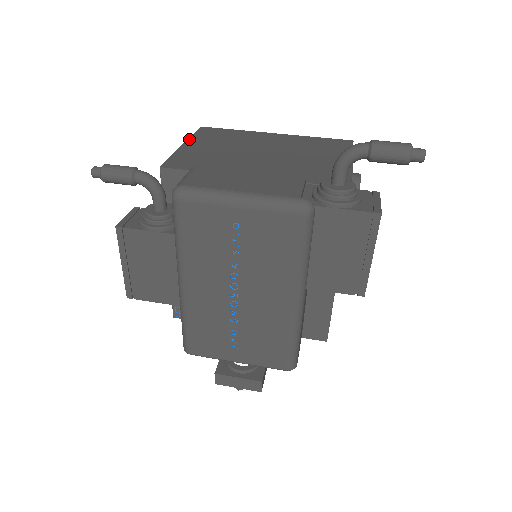
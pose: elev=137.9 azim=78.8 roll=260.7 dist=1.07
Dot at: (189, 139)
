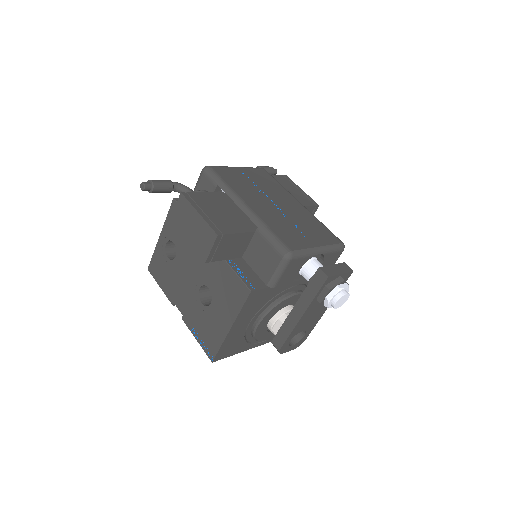
Dot at: (157, 245)
